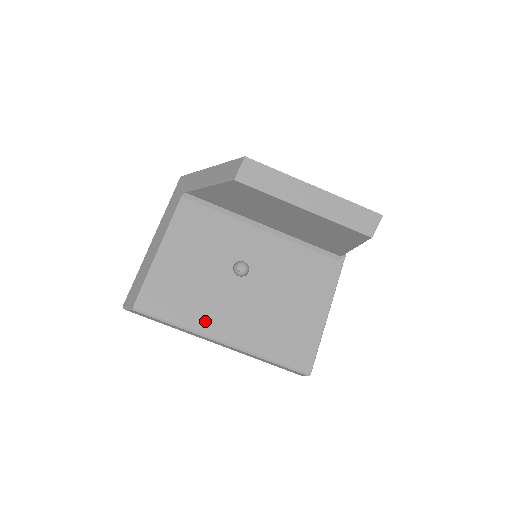
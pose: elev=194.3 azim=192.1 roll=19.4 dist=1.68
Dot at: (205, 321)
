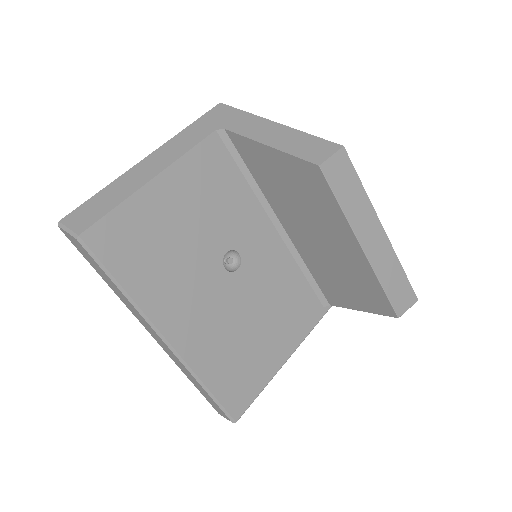
Dot at: (160, 303)
